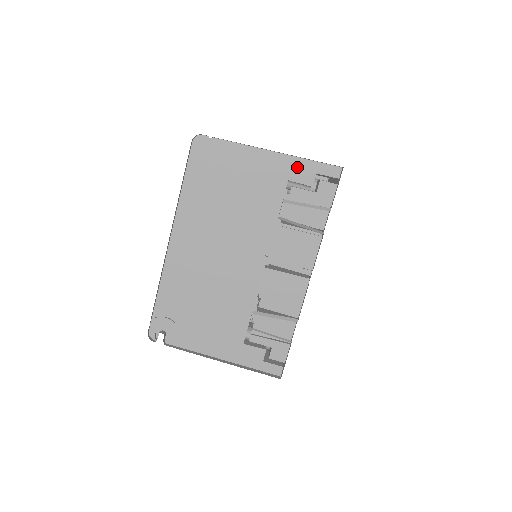
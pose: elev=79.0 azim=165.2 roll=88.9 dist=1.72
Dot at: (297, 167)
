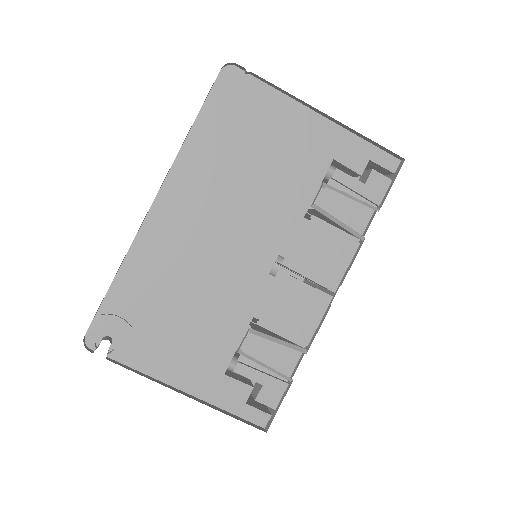
Dot at: (348, 145)
